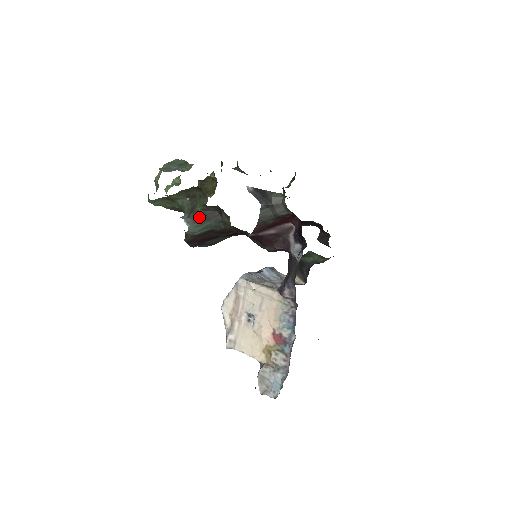
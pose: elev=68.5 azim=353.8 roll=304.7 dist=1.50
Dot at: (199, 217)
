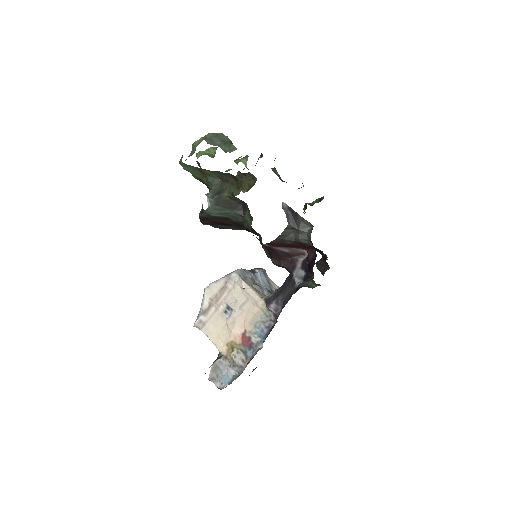
Dot at: (223, 202)
